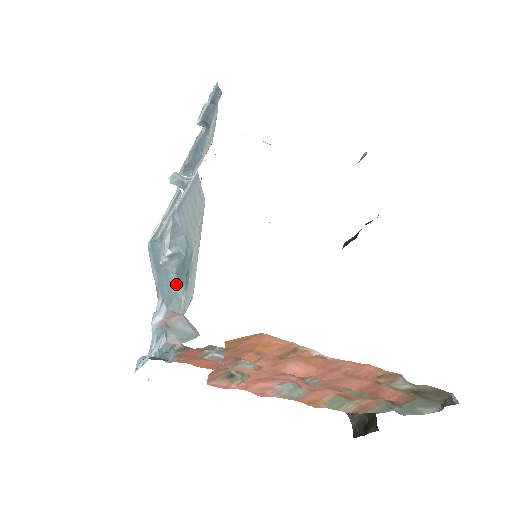
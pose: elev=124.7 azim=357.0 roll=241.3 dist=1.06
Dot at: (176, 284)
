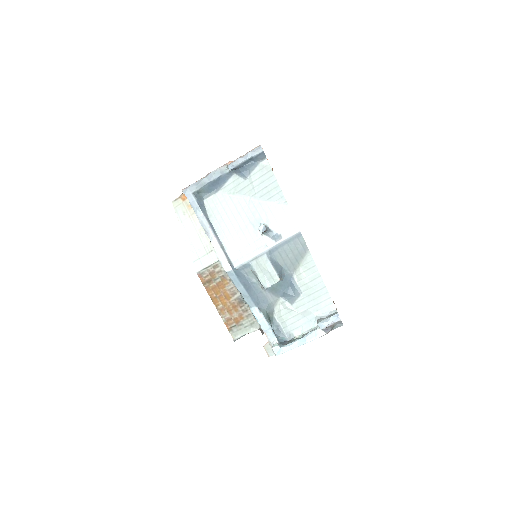
Dot at: (269, 296)
